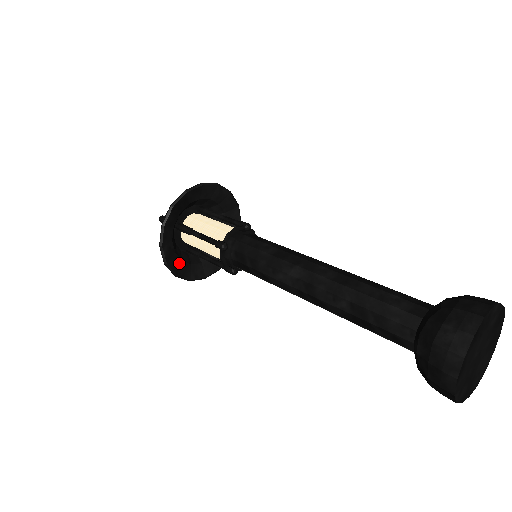
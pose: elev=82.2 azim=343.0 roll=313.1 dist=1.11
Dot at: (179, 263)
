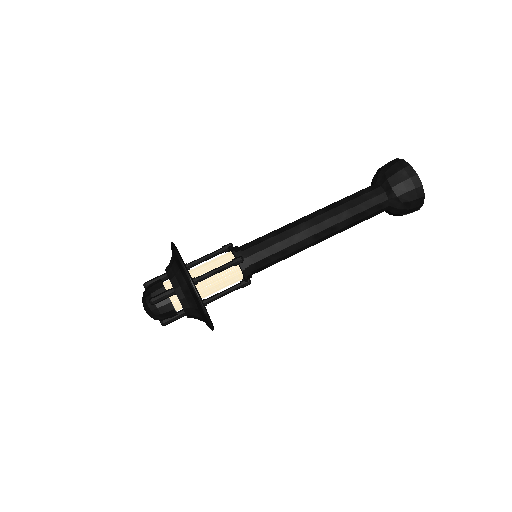
Dot at: occluded
